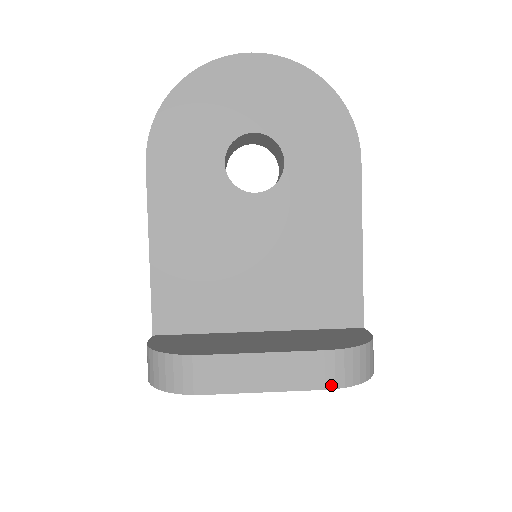
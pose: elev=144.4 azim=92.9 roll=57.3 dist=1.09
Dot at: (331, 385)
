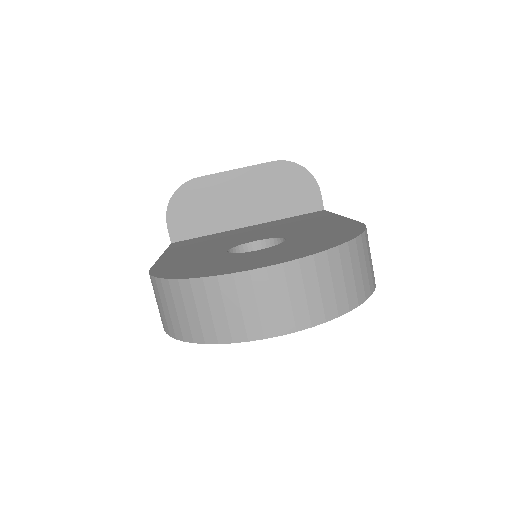
Dot at: occluded
